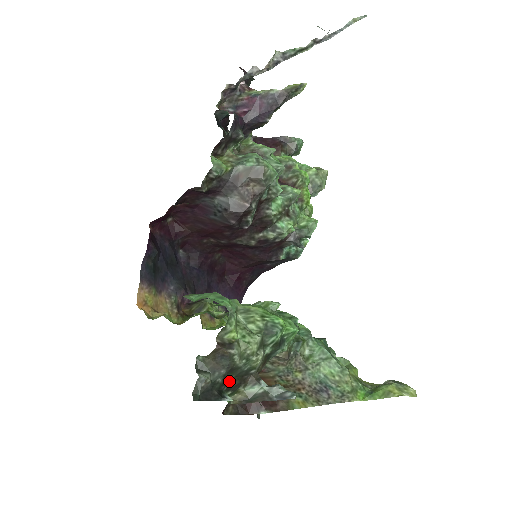
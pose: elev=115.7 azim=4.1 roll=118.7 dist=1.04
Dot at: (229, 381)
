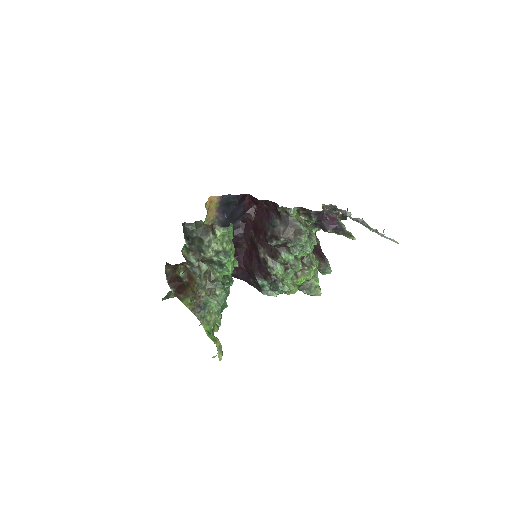
Dot at: (194, 242)
